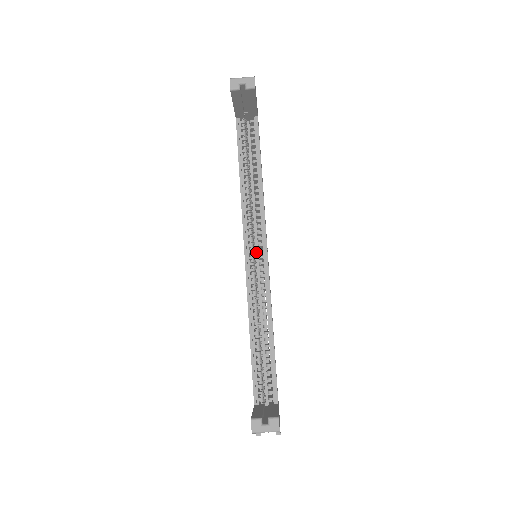
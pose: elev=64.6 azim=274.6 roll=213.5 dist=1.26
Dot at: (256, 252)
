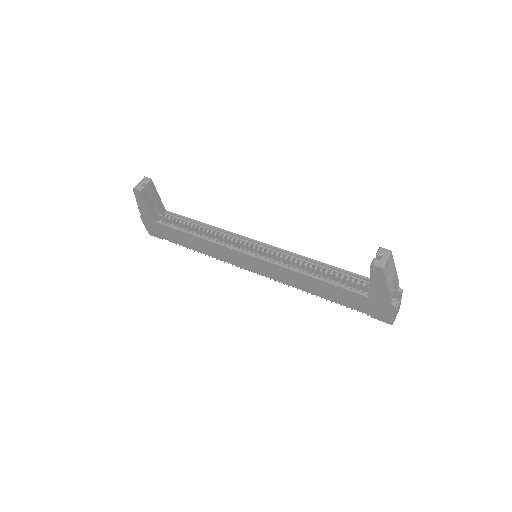
Dot at: occluded
